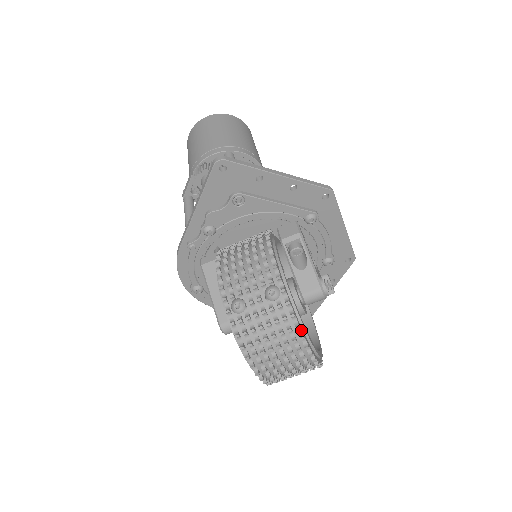
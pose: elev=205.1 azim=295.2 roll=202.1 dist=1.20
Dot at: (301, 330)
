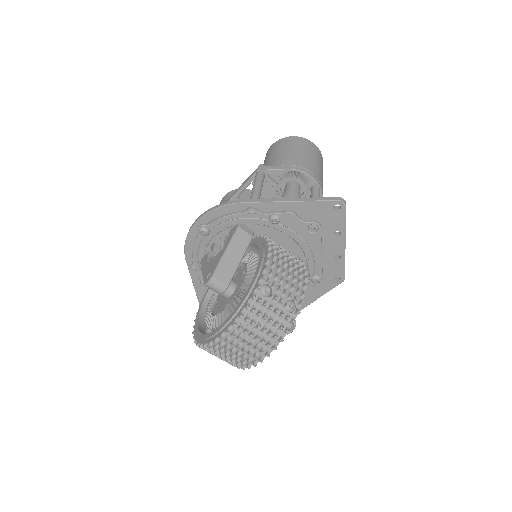
Dot at: occluded
